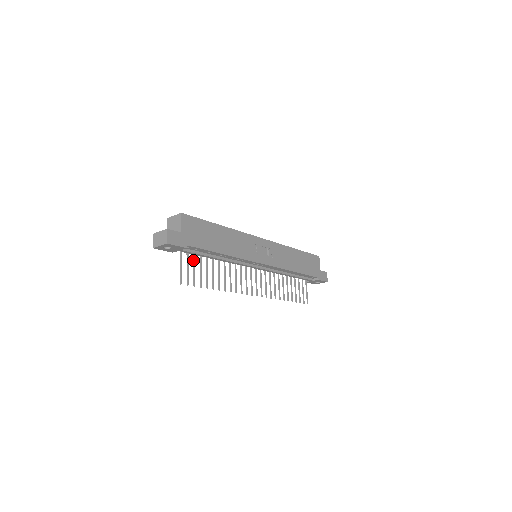
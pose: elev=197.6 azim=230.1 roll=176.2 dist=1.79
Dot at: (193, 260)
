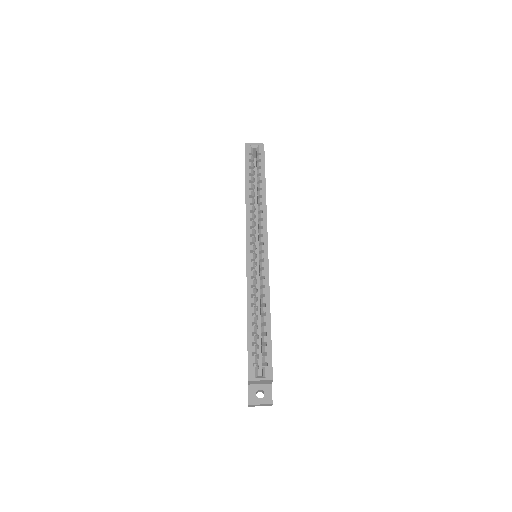
Dot at: occluded
